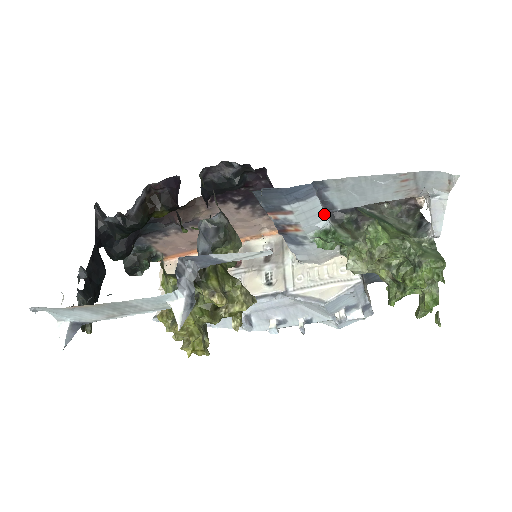
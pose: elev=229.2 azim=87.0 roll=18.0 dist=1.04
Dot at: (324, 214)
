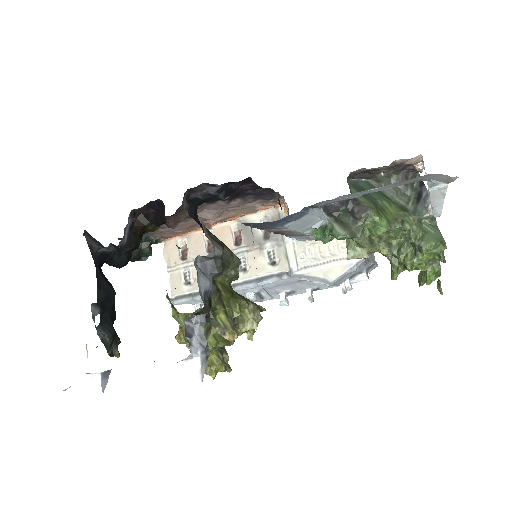
Dot at: (319, 219)
